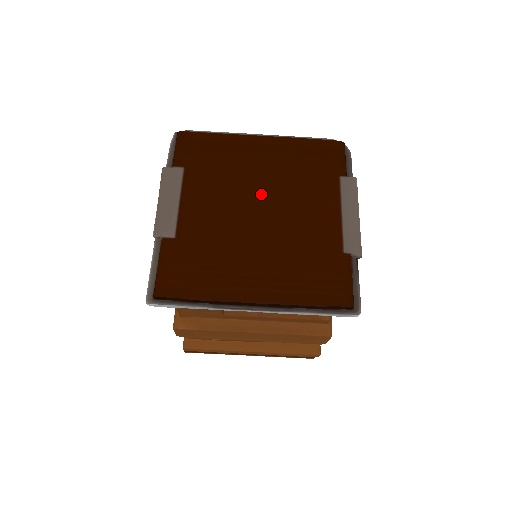
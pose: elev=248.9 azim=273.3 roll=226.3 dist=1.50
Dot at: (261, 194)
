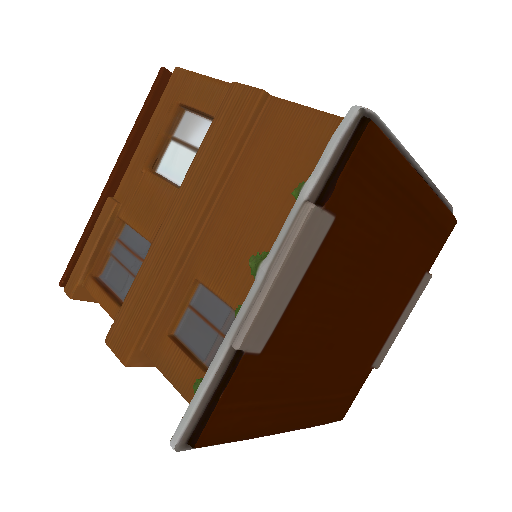
Dot at: (370, 286)
